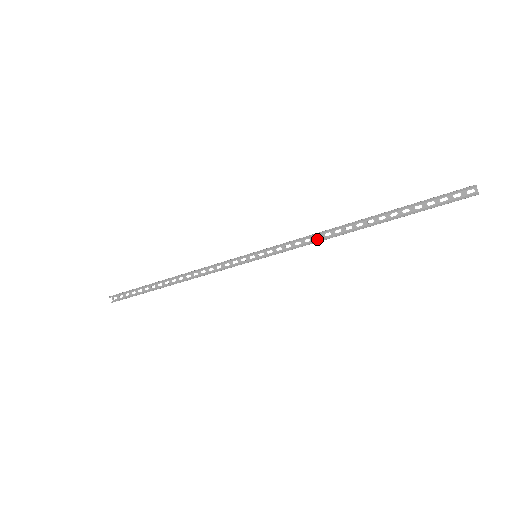
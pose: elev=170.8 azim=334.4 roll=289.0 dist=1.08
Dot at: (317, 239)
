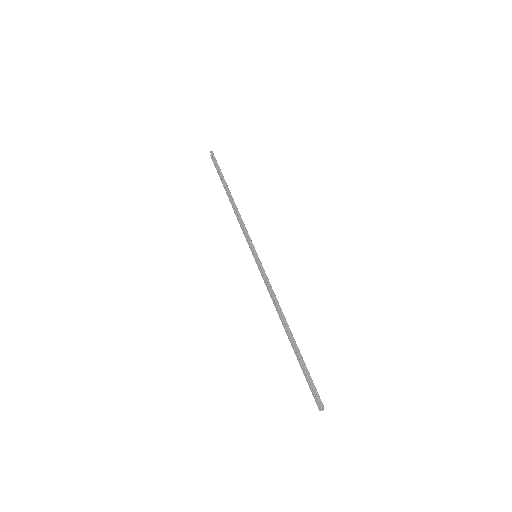
Dot at: (275, 298)
